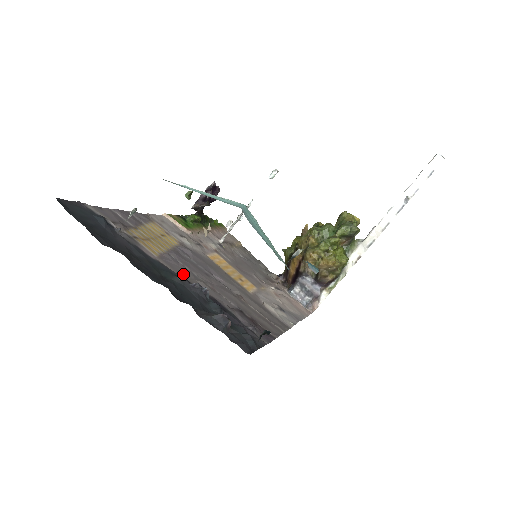
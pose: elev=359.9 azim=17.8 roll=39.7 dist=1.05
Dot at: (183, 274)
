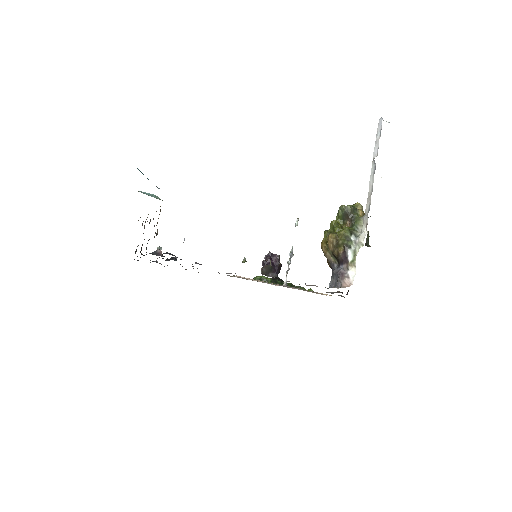
Dot at: occluded
